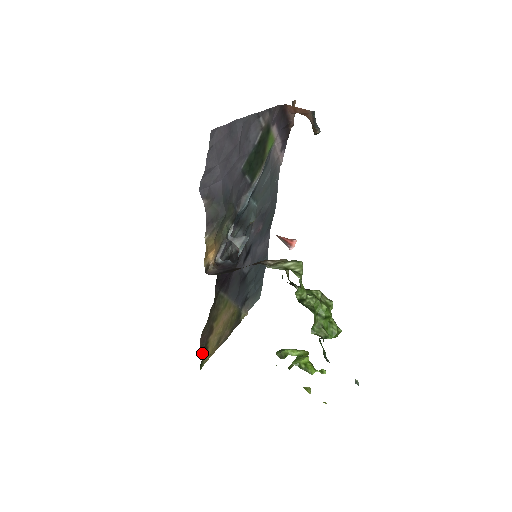
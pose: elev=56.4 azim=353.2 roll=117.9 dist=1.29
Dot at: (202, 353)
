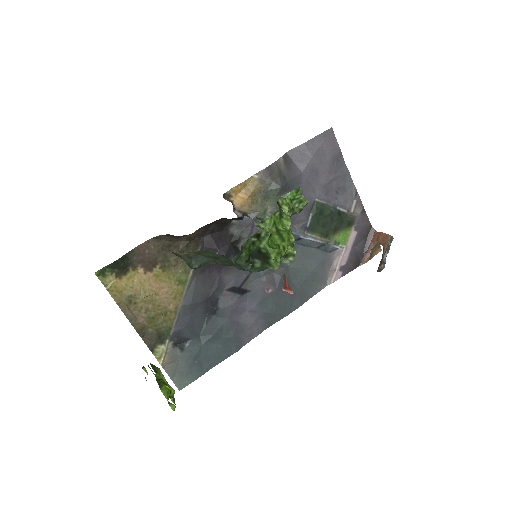
Dot at: (123, 258)
